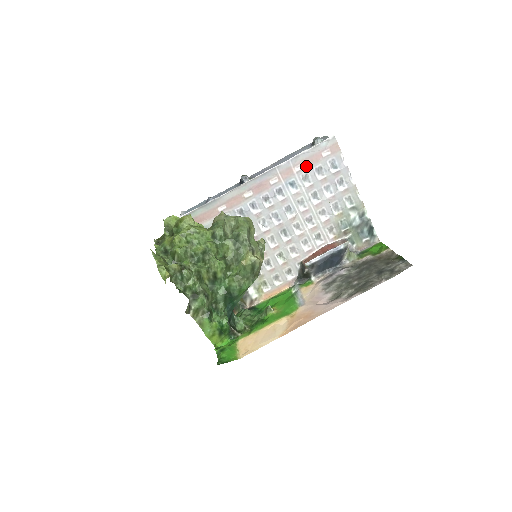
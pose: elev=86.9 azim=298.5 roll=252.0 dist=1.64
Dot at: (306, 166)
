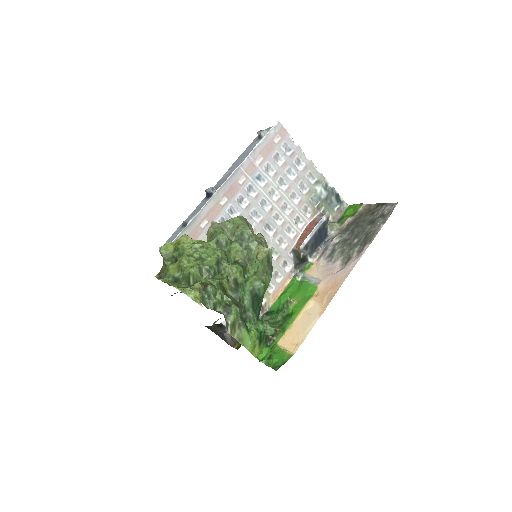
Dot at: (265, 157)
